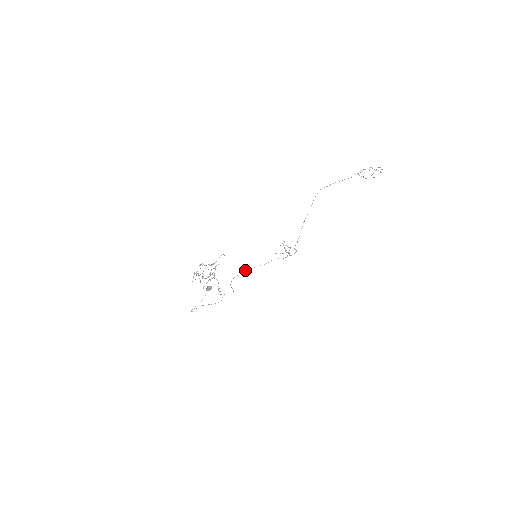
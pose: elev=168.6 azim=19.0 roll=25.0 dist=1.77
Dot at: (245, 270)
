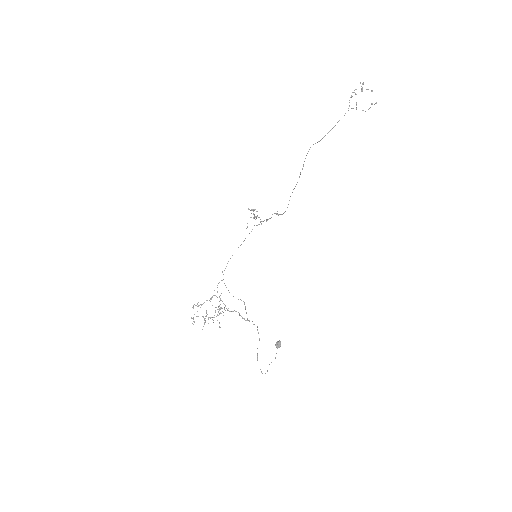
Dot at: (226, 266)
